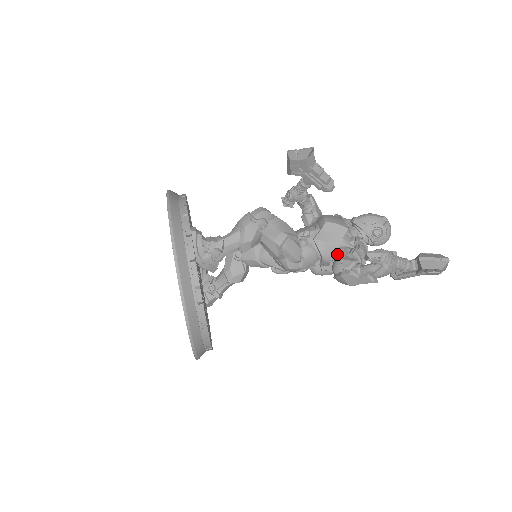
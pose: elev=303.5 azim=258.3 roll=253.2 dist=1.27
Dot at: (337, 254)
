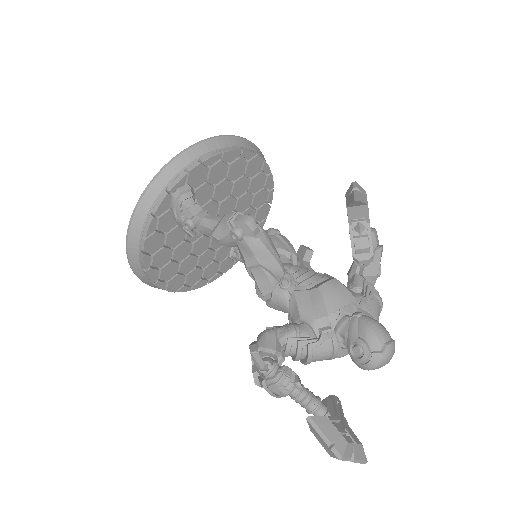
Dot at: (285, 326)
